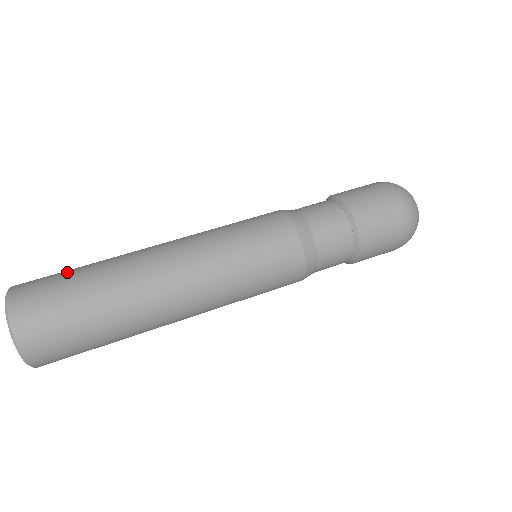
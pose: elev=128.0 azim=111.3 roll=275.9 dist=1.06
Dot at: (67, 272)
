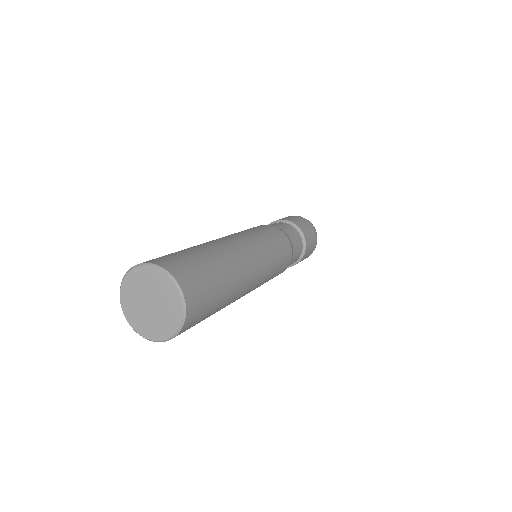
Dot at: (175, 252)
